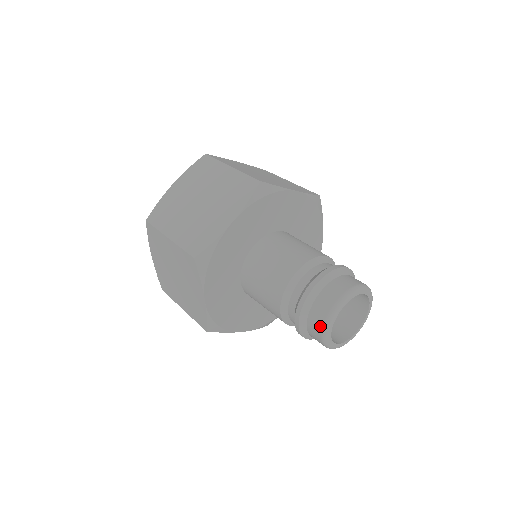
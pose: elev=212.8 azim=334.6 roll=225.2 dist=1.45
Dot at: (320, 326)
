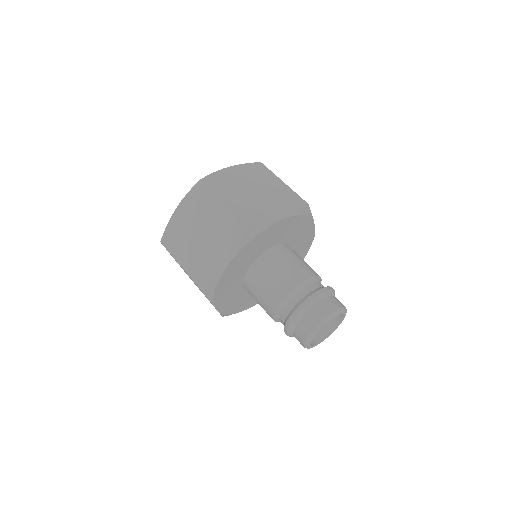
Dot at: (302, 342)
